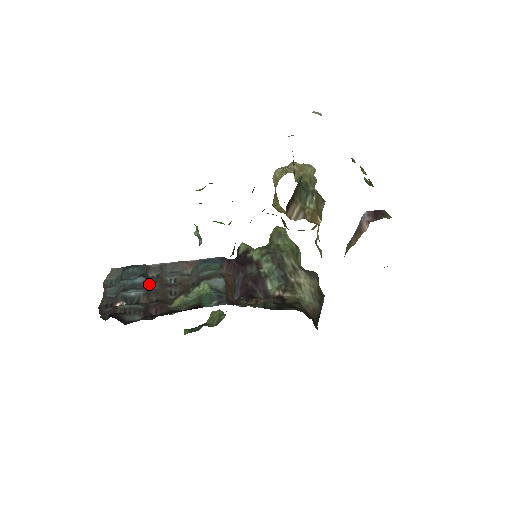
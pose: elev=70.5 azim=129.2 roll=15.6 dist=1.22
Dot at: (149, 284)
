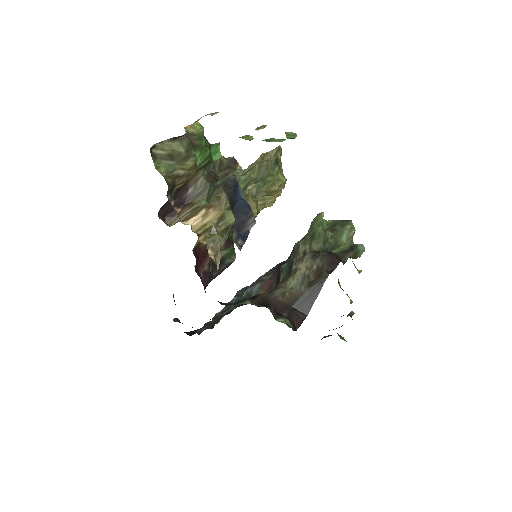
Dot at: occluded
